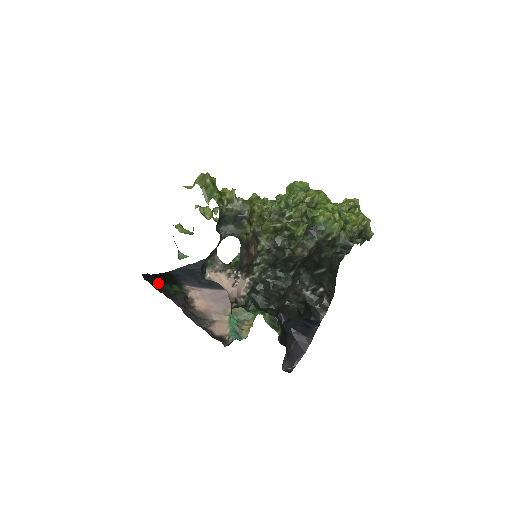
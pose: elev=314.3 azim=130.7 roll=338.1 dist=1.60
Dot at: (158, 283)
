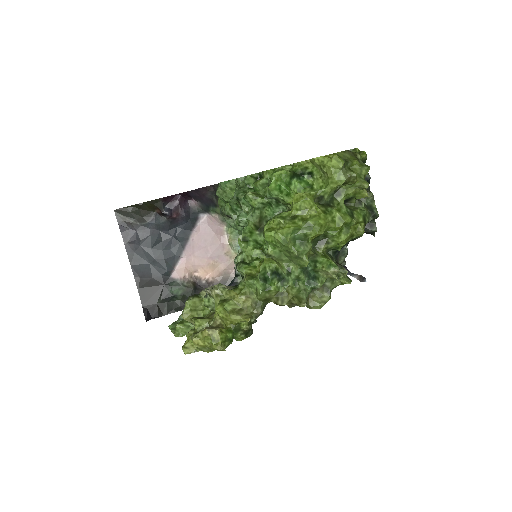
Dot at: (162, 307)
